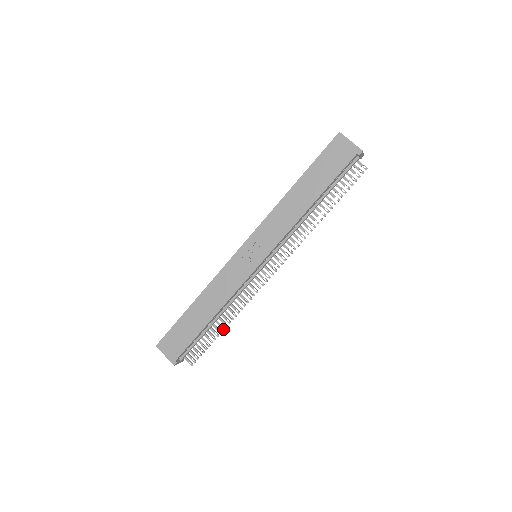
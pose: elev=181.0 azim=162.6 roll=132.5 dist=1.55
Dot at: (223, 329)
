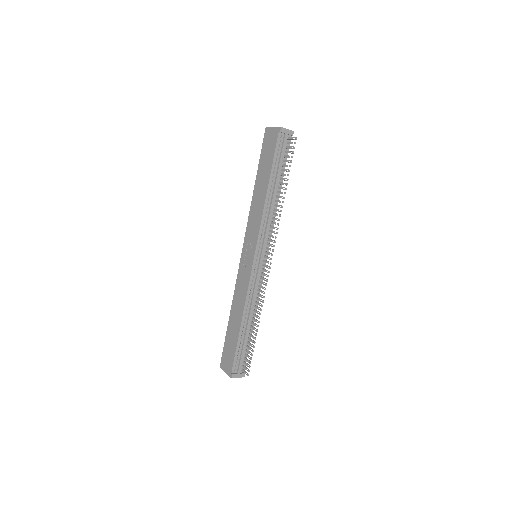
Dot at: (256, 331)
